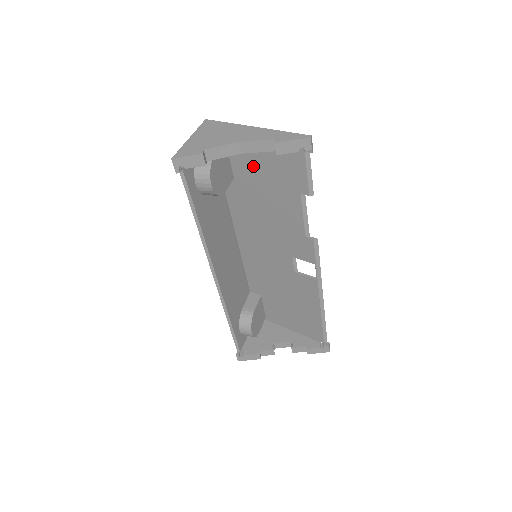
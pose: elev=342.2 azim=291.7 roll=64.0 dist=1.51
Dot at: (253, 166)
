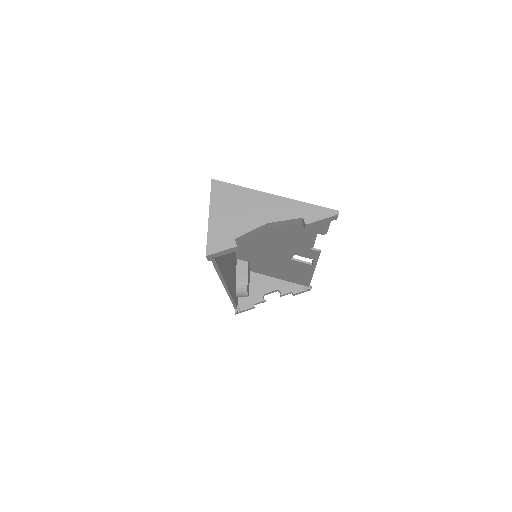
Dot at: occluded
